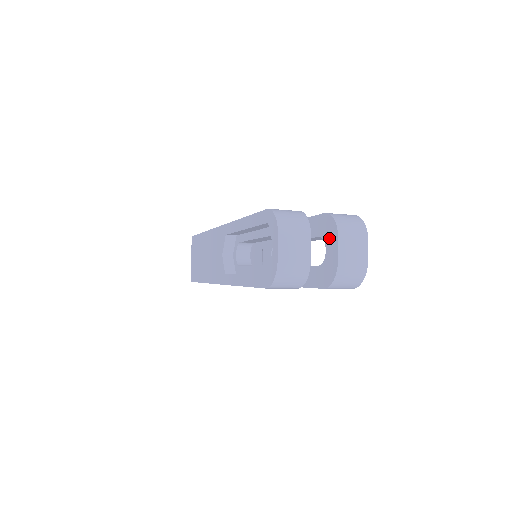
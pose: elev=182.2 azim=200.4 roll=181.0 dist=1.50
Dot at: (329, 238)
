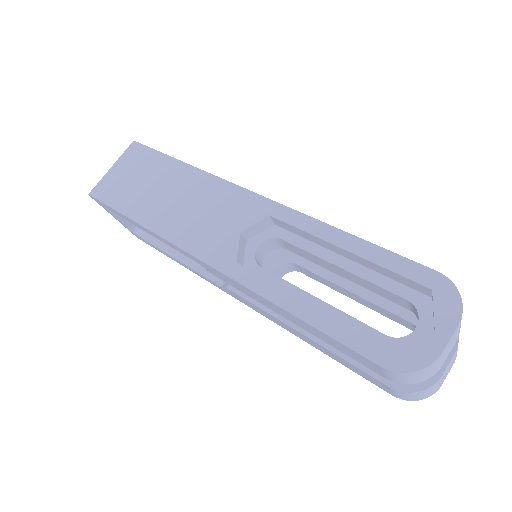
Dot at: occluded
